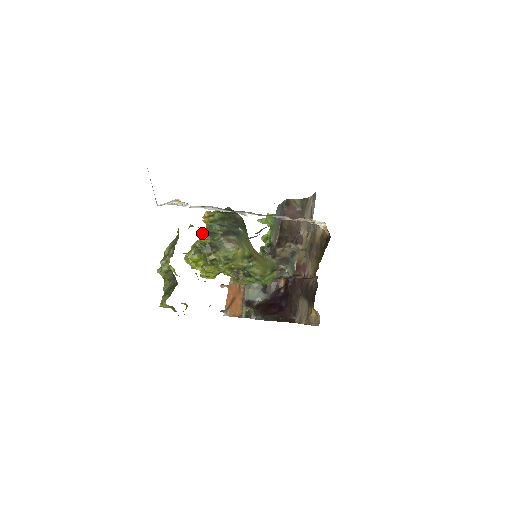
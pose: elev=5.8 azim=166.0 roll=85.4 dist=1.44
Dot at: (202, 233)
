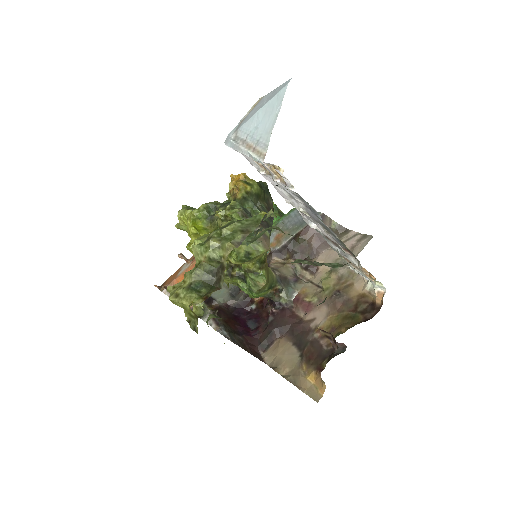
Dot at: (234, 203)
